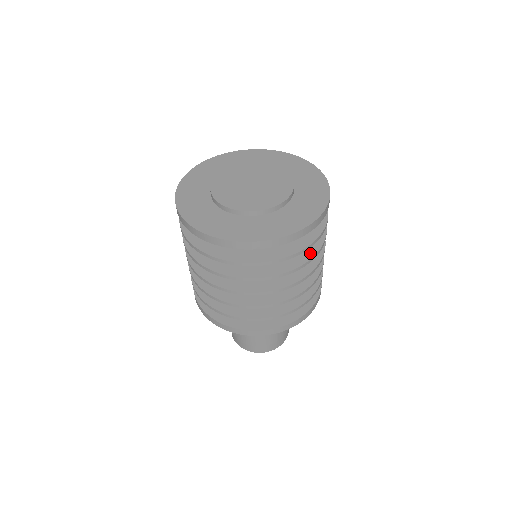
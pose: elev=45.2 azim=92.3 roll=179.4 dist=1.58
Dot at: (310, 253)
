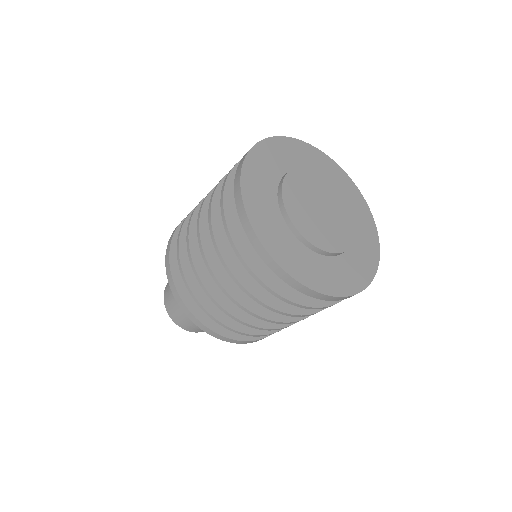
Dot at: occluded
